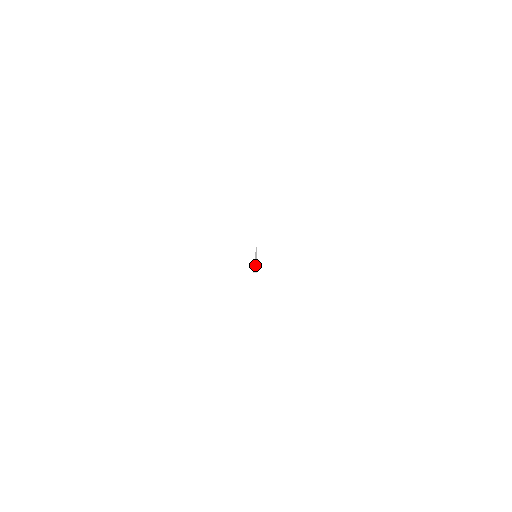
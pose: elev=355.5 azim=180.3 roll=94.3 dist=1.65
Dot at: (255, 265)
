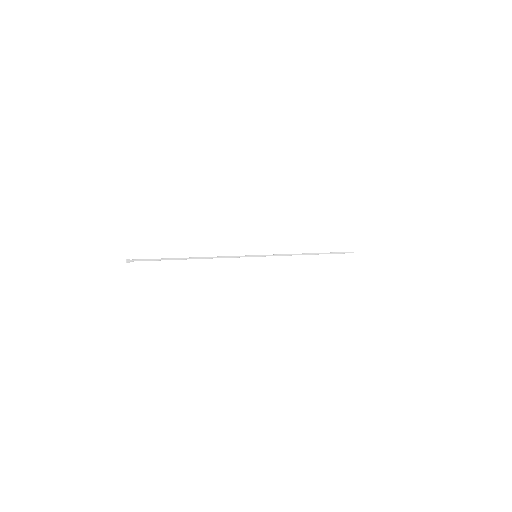
Dot at: occluded
